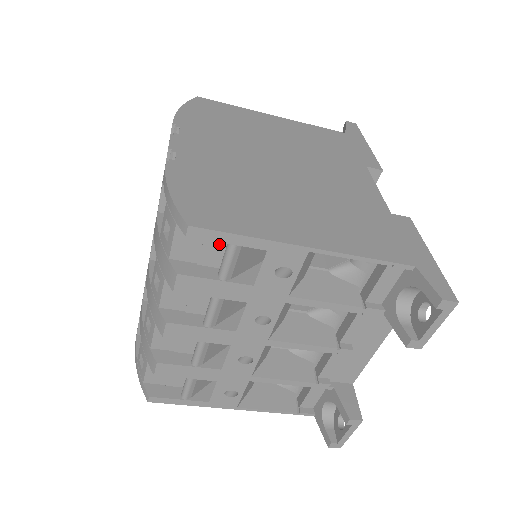
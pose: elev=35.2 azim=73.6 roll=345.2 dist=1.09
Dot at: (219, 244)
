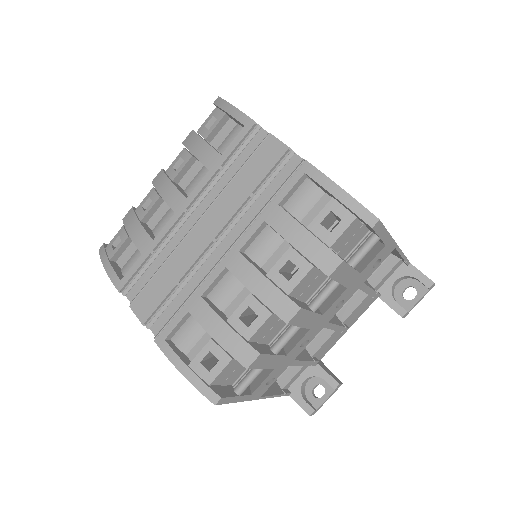
Dot at: (358, 238)
